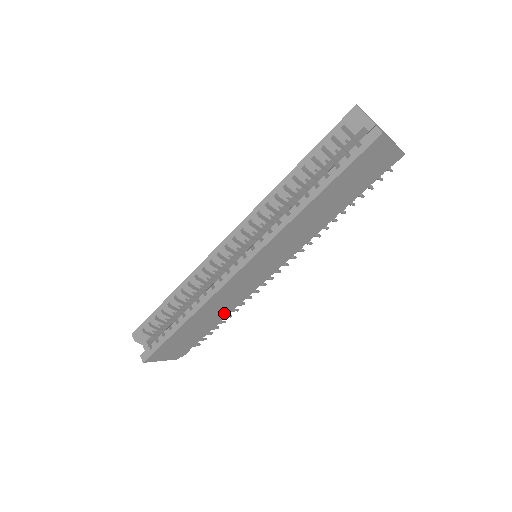
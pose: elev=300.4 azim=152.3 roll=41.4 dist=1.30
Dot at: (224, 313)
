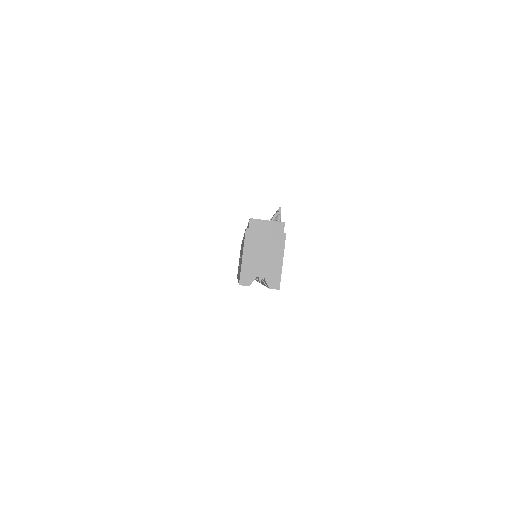
Dot at: occluded
